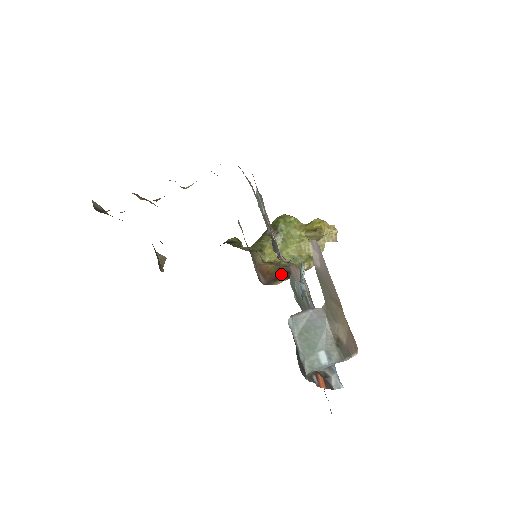
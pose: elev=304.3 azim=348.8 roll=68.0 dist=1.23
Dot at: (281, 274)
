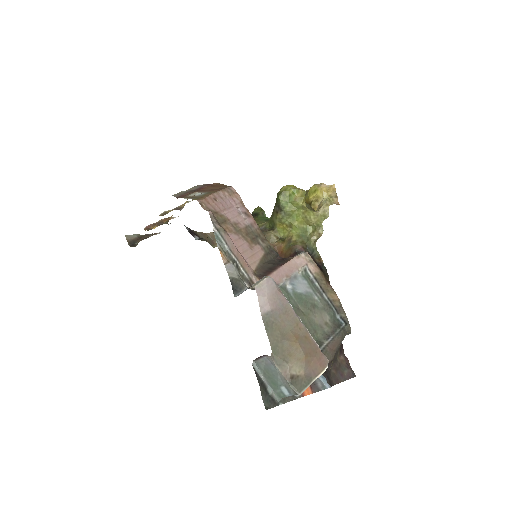
Dot at: (291, 255)
